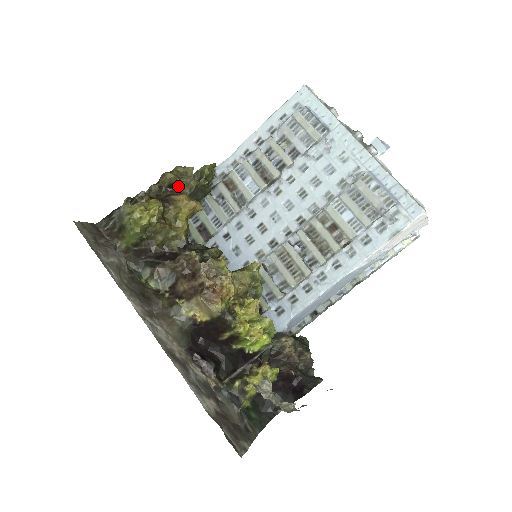
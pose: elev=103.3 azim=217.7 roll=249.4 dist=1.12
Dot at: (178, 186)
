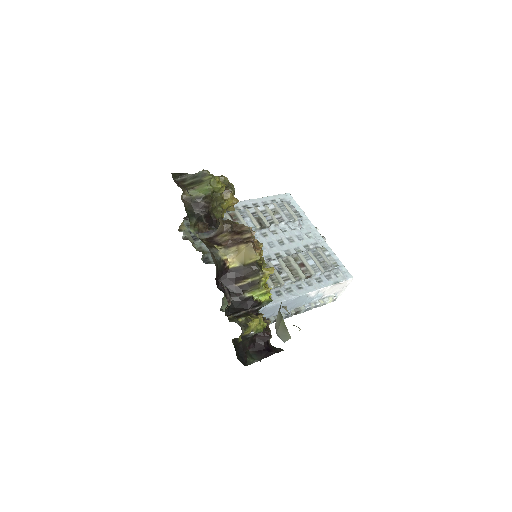
Dot at: occluded
